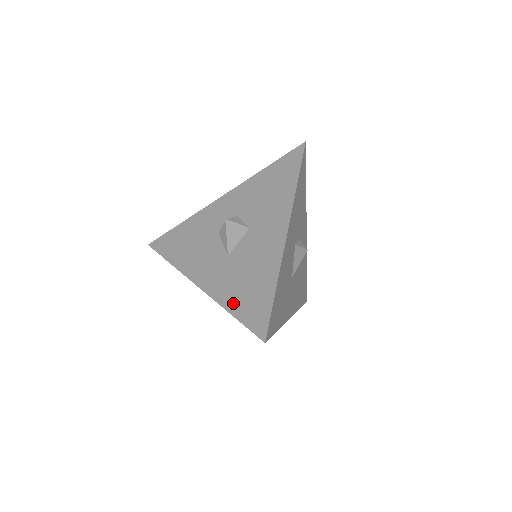
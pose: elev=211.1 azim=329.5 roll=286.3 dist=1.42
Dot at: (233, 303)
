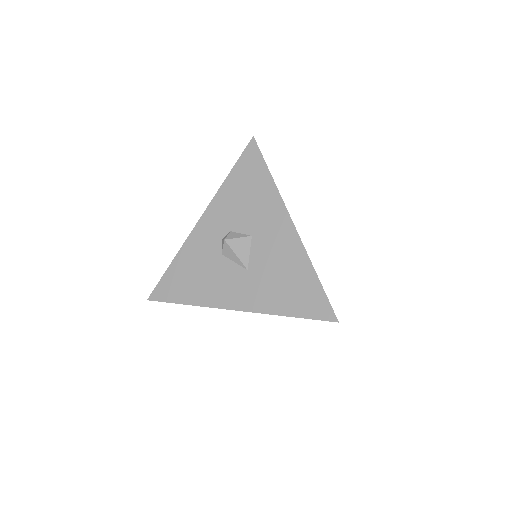
Dot at: (284, 307)
